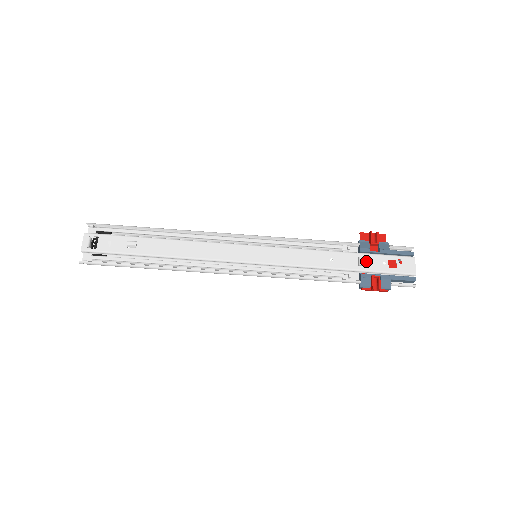
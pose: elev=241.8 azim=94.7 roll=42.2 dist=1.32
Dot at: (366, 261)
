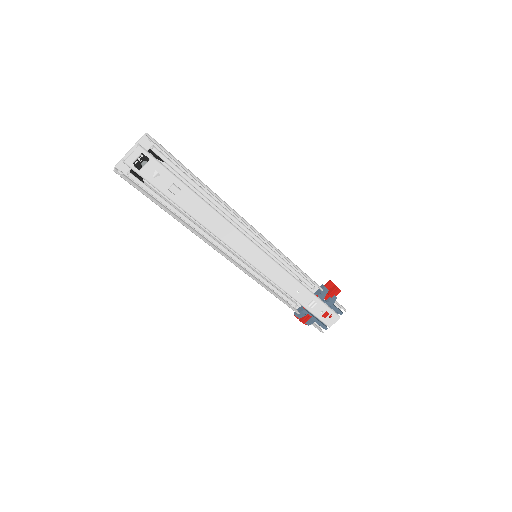
Dot at: (315, 305)
